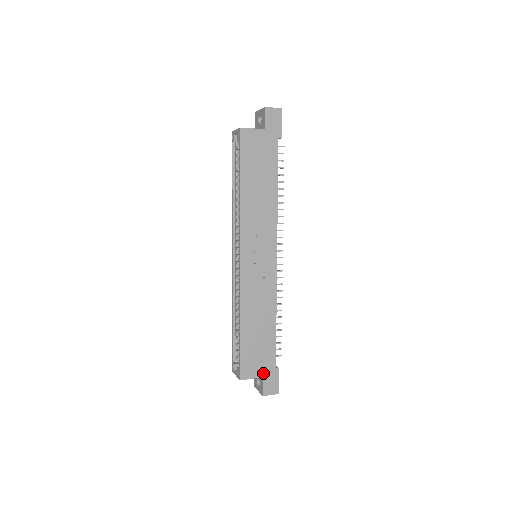
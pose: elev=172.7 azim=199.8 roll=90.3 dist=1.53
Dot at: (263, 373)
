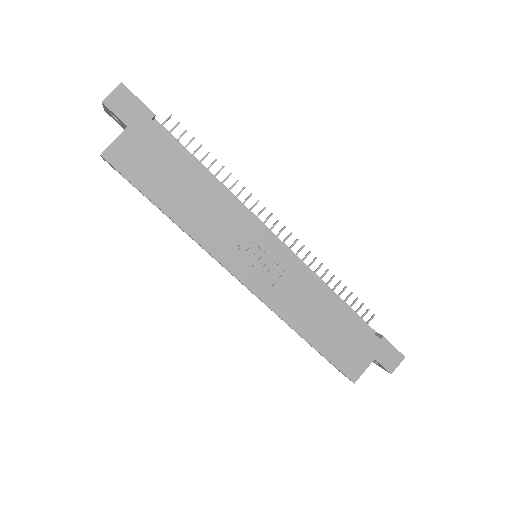
Dot at: (371, 355)
